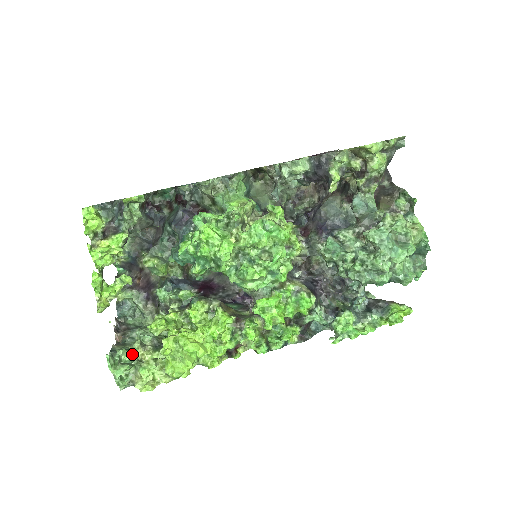
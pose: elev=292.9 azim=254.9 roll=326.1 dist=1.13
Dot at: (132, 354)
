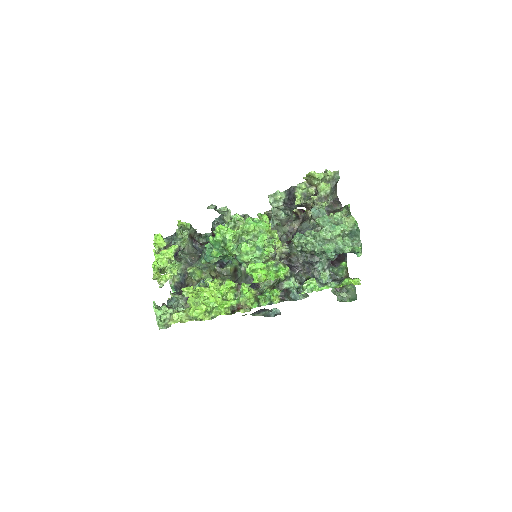
Dot at: (170, 309)
